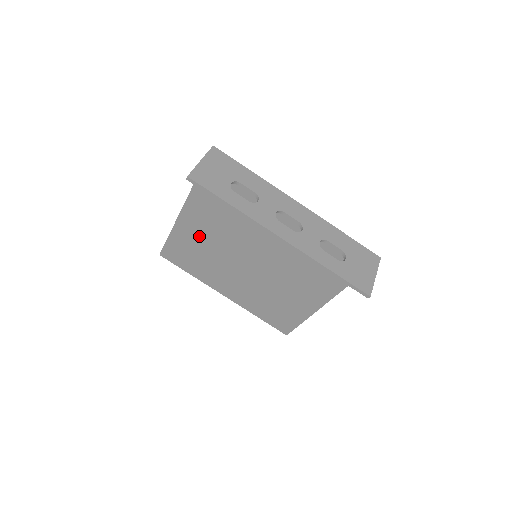
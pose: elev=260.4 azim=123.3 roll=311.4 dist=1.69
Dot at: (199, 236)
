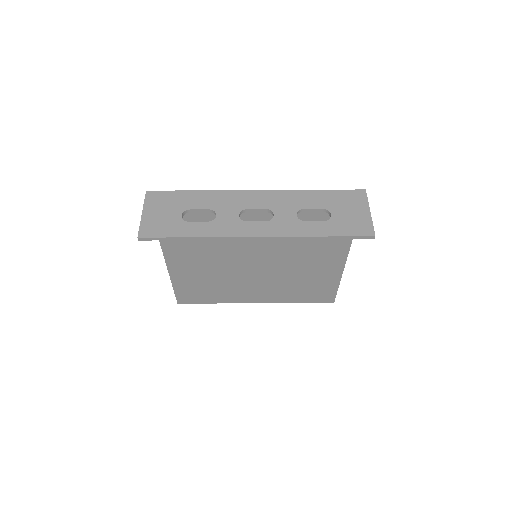
Dot at: (196, 270)
